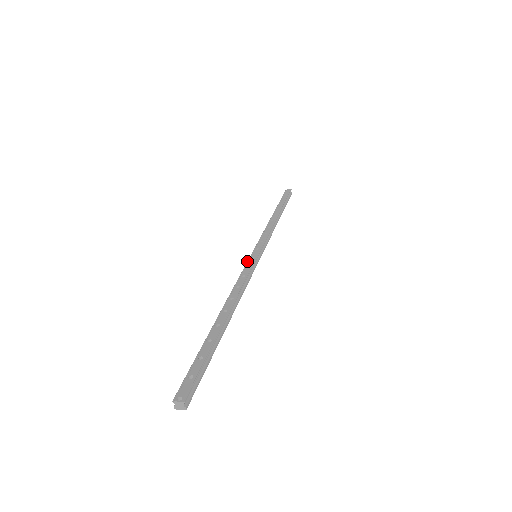
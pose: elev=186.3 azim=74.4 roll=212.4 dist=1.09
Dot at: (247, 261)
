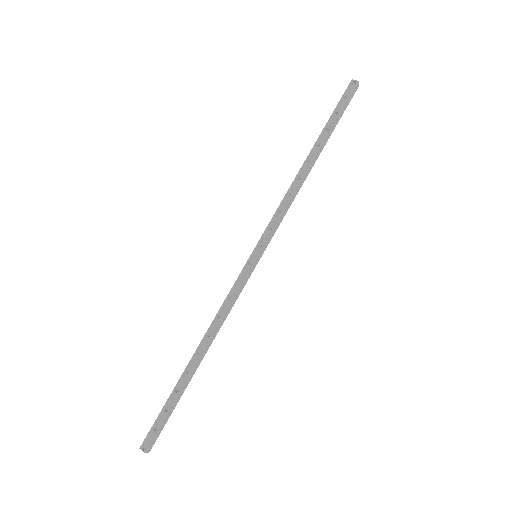
Dot at: (242, 270)
